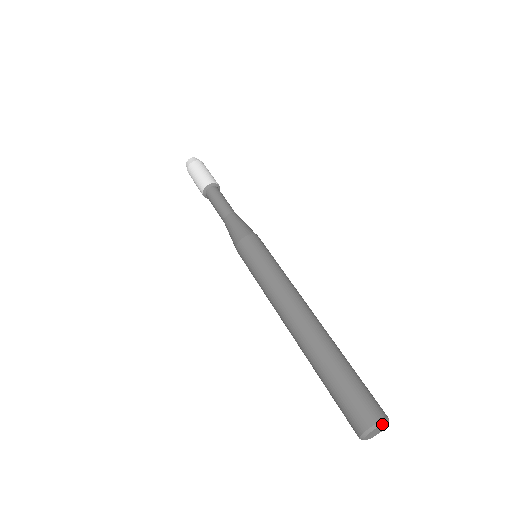
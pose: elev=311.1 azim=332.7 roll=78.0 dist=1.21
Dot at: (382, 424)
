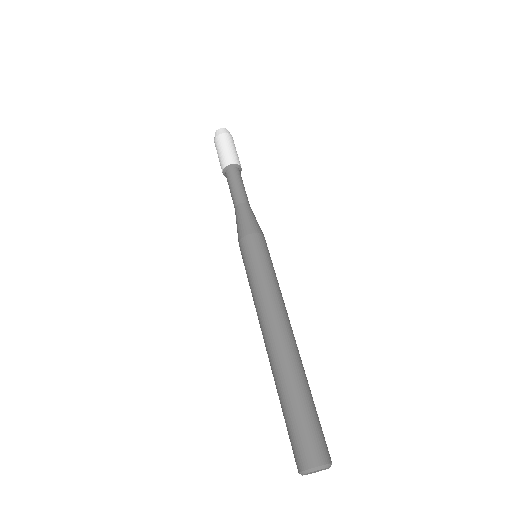
Dot at: (318, 469)
